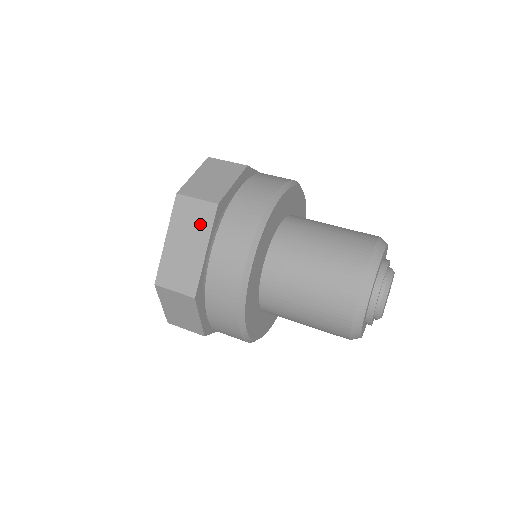
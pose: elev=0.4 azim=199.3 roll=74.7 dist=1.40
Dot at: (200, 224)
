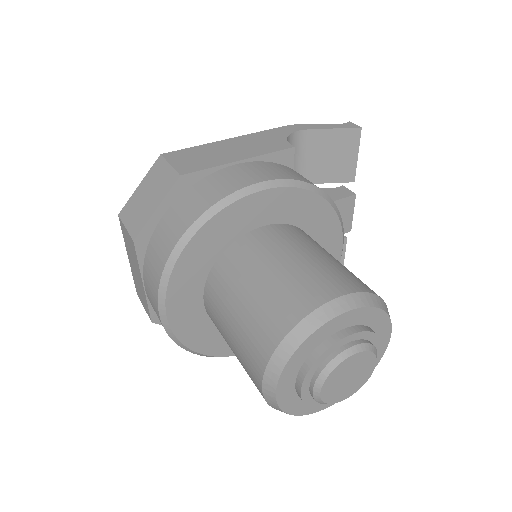
Dot at: (133, 255)
